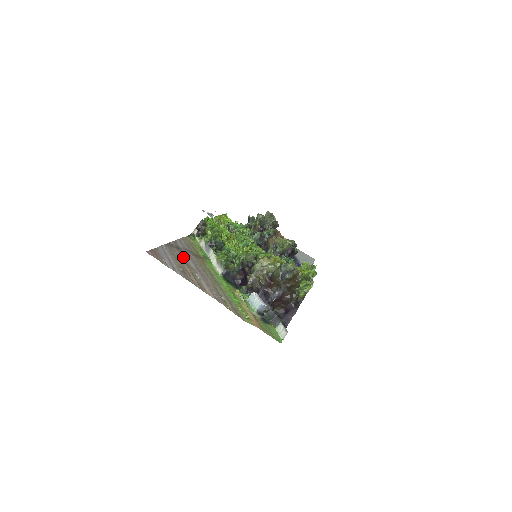
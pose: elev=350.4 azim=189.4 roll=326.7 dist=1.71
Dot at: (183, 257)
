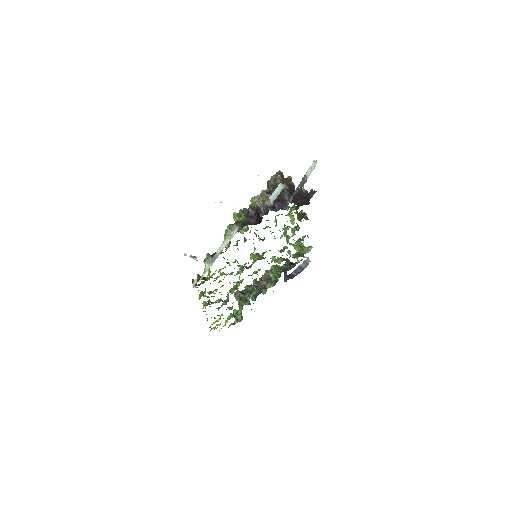
Dot at: occluded
